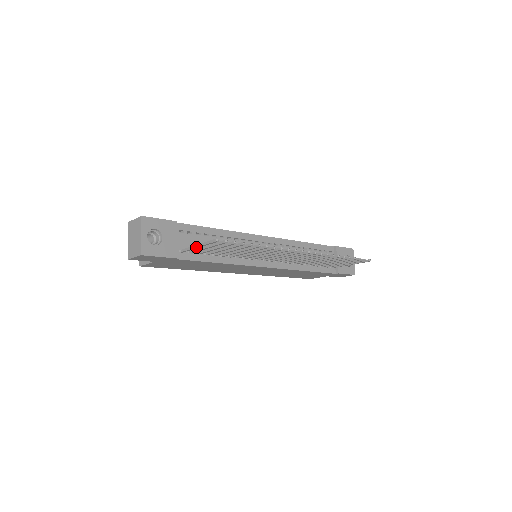
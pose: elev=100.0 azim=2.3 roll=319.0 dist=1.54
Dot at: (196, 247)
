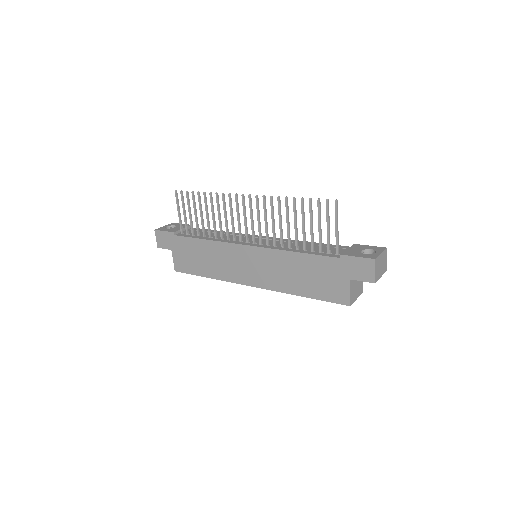
Dot at: (178, 214)
